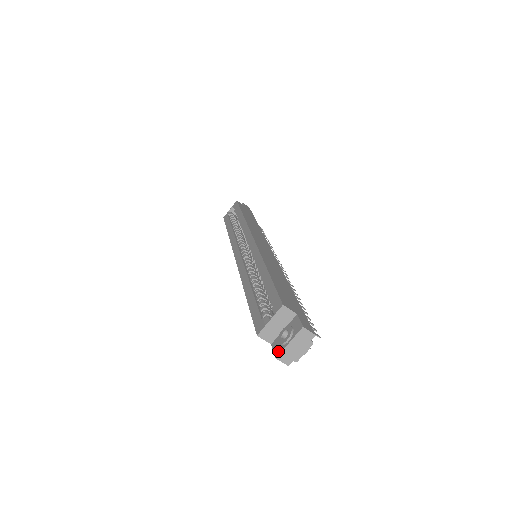
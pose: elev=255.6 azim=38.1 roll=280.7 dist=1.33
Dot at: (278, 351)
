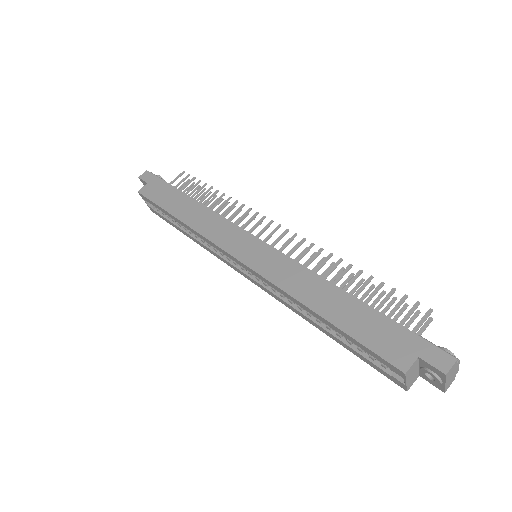
Dot at: (440, 388)
